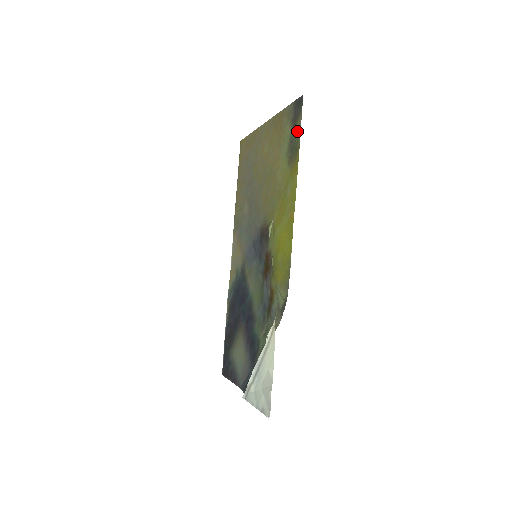
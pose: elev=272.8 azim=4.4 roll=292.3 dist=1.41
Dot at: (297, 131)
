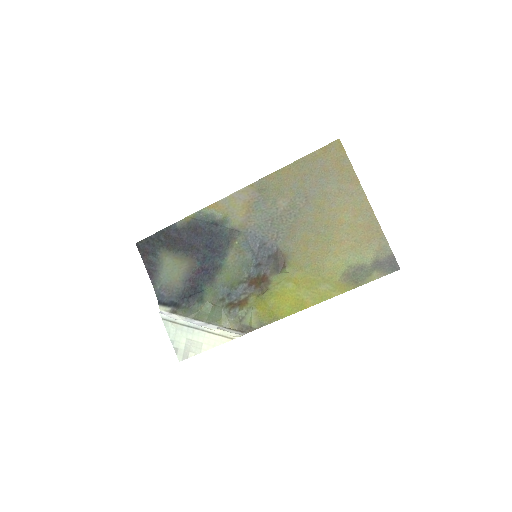
Dot at: (371, 275)
